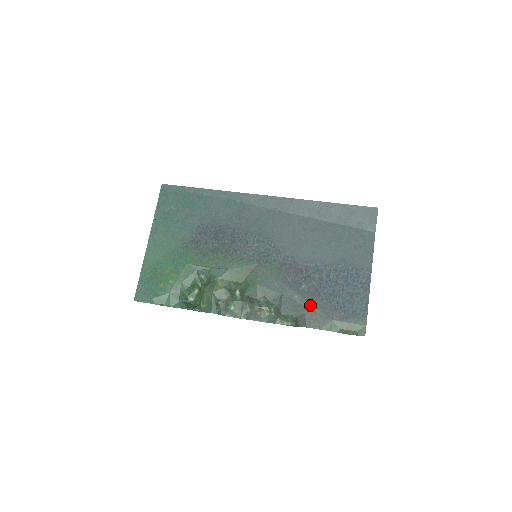
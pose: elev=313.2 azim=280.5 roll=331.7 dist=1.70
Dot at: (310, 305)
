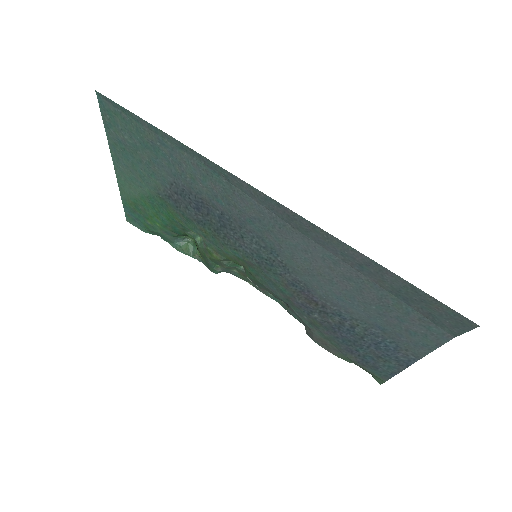
Dot at: (321, 332)
